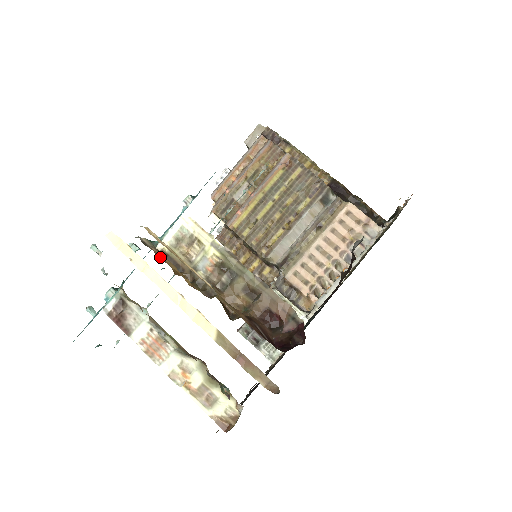
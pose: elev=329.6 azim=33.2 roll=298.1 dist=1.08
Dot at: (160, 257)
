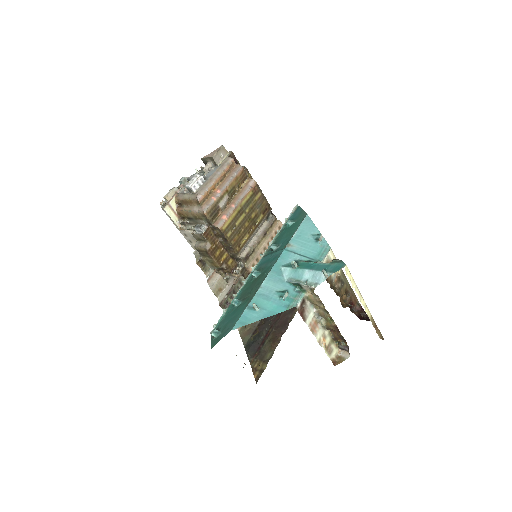
Dot at: occluded
